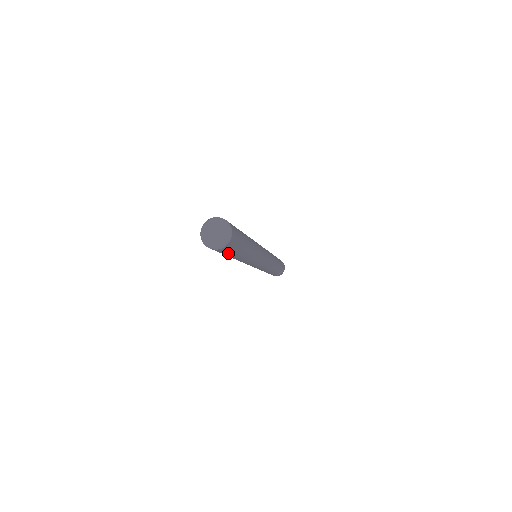
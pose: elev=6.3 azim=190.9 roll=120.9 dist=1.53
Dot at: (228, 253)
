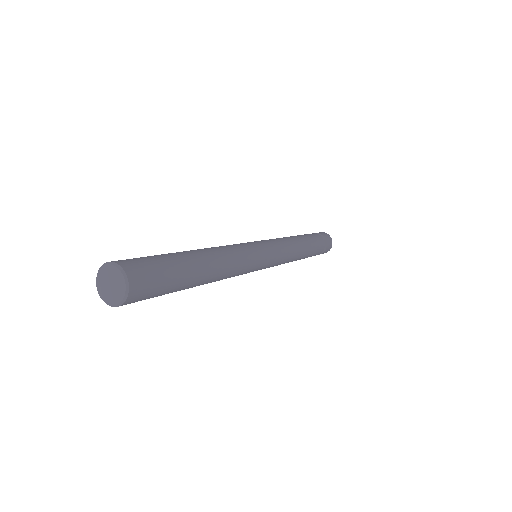
Dot at: occluded
